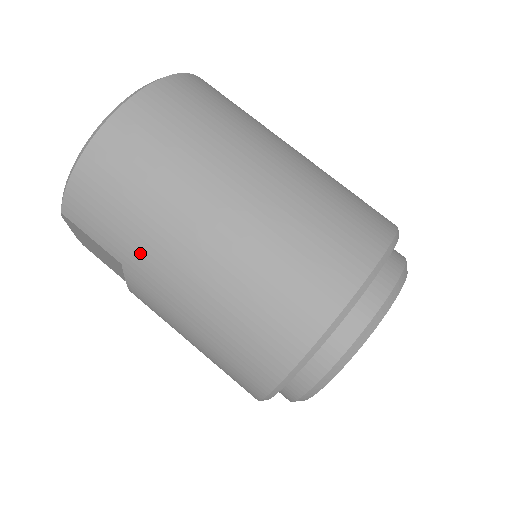
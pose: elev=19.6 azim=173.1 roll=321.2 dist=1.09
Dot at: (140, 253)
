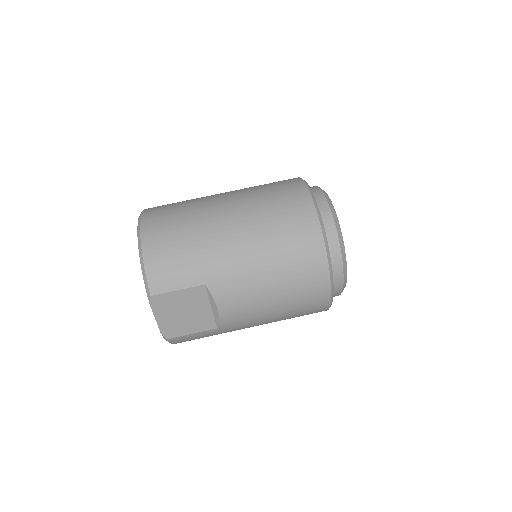
Dot at: (210, 263)
